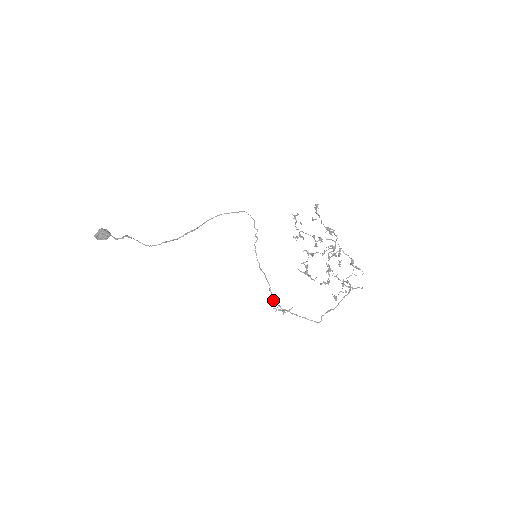
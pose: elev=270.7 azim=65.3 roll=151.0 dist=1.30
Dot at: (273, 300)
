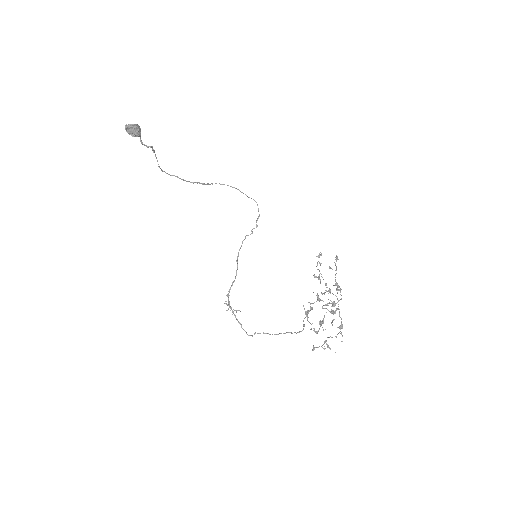
Dot at: (228, 293)
